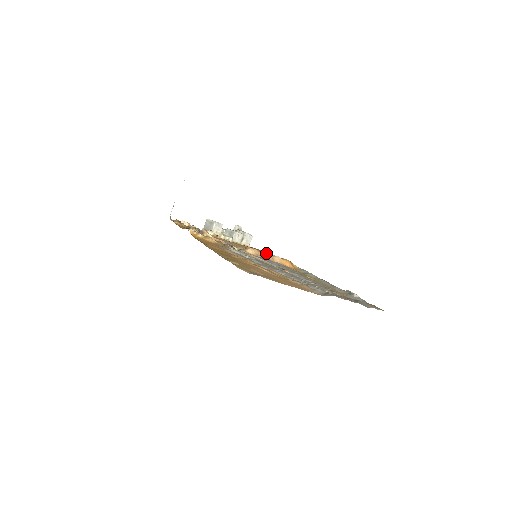
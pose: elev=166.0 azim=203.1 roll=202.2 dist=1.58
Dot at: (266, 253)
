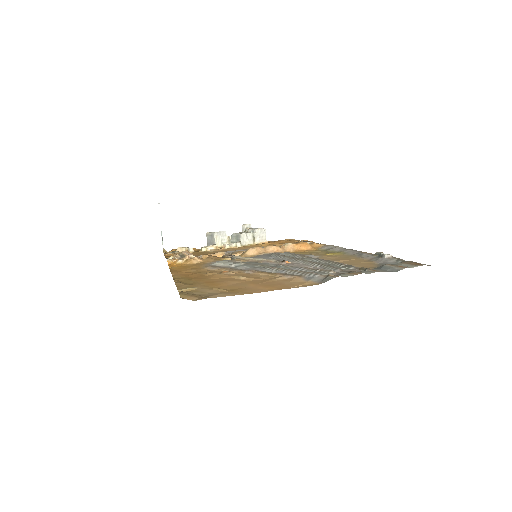
Dot at: (272, 246)
